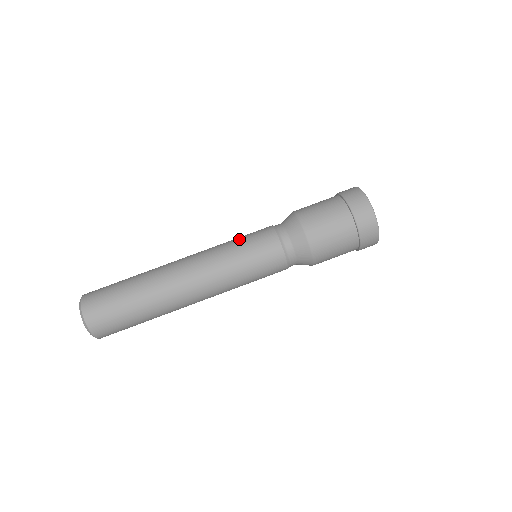
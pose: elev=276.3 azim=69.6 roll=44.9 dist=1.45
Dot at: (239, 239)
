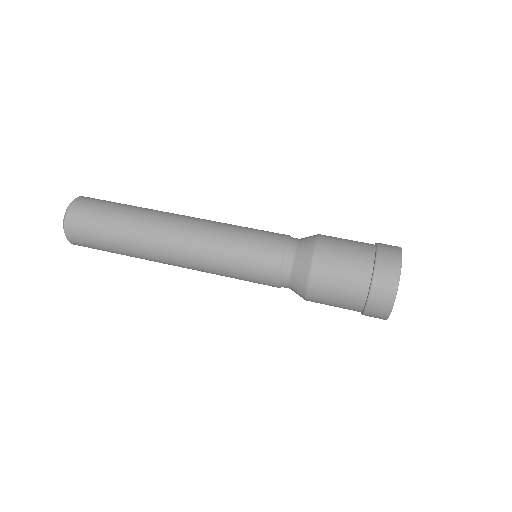
Dot at: occluded
